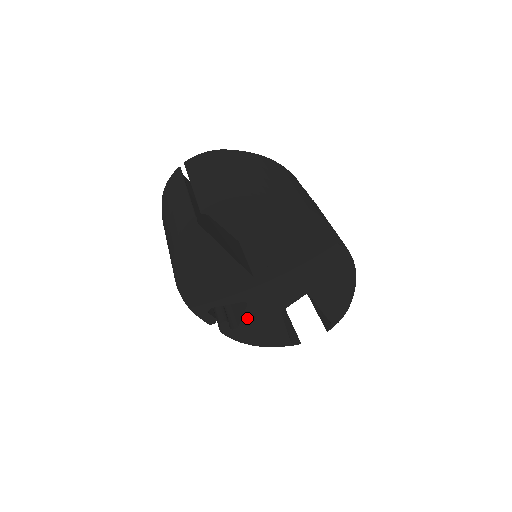
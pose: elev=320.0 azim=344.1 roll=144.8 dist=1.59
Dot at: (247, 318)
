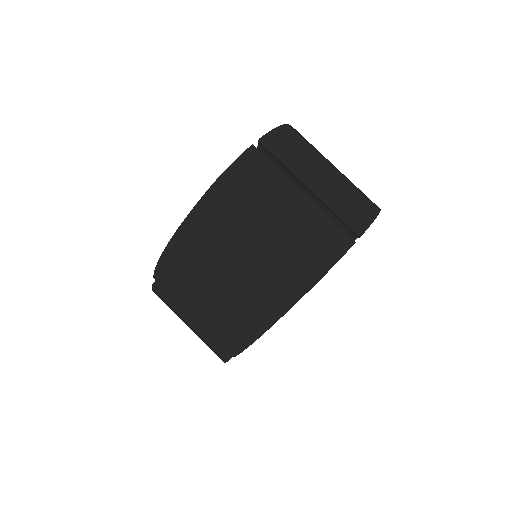
Dot at: occluded
